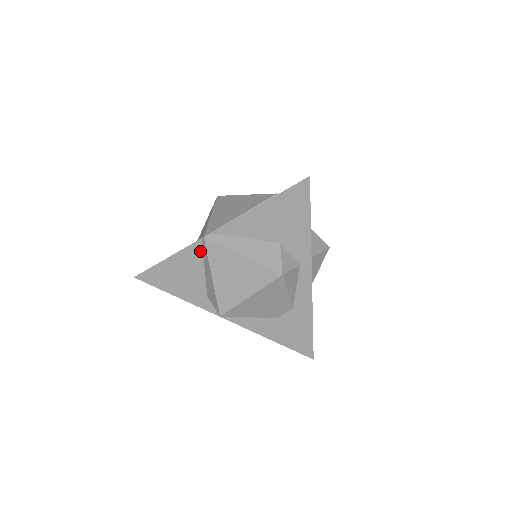
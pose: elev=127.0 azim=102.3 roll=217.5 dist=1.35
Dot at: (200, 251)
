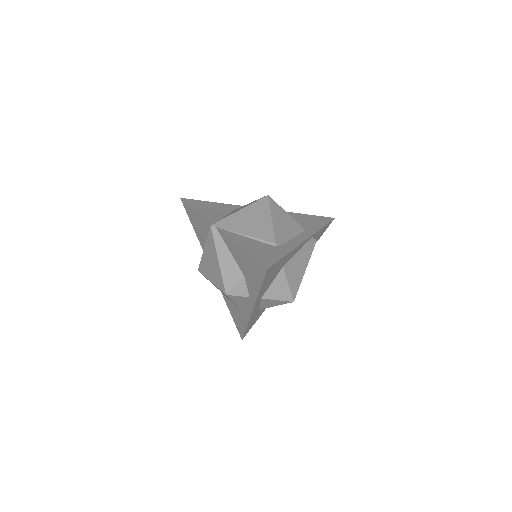
Dot at: occluded
